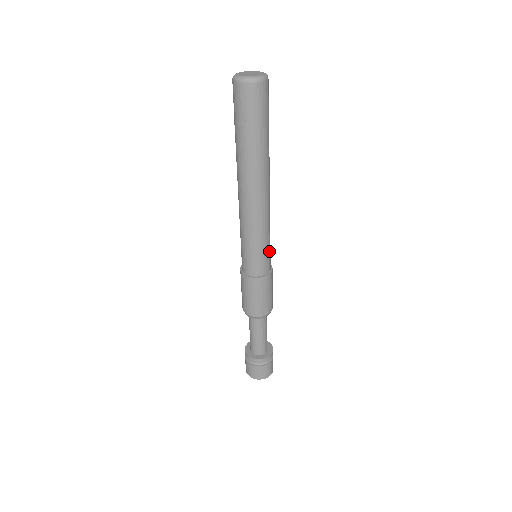
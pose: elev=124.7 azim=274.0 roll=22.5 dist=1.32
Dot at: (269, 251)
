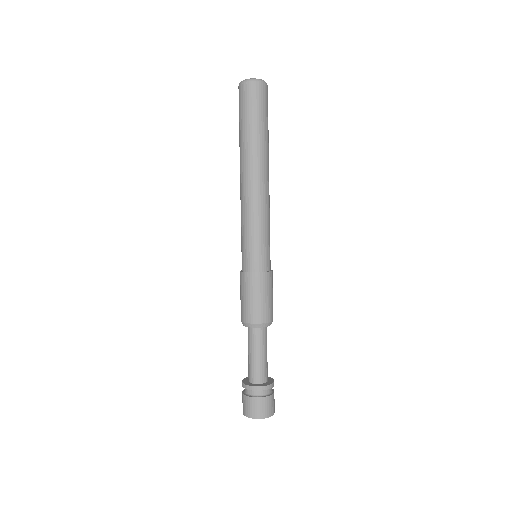
Dot at: occluded
